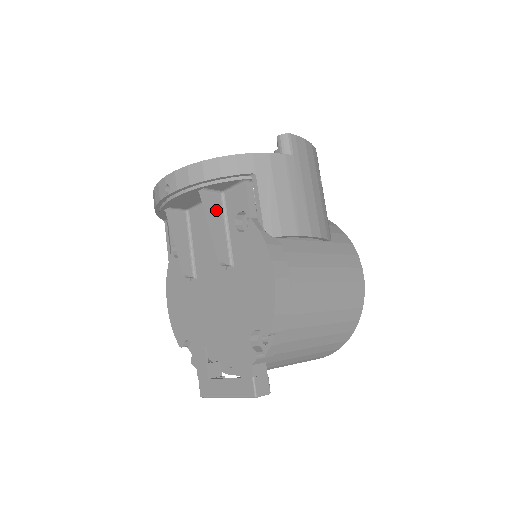
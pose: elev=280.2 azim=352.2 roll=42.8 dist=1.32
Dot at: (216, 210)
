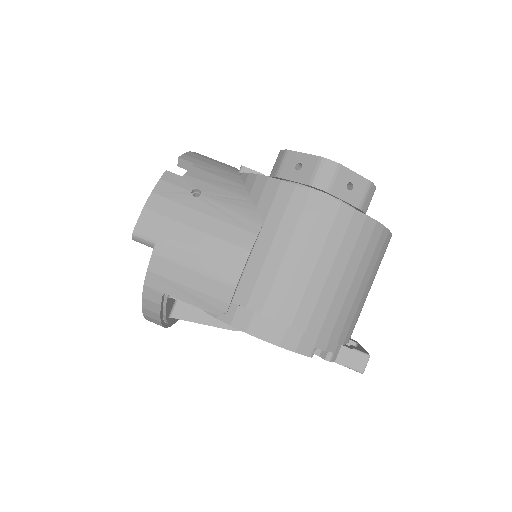
Dot at: (191, 312)
